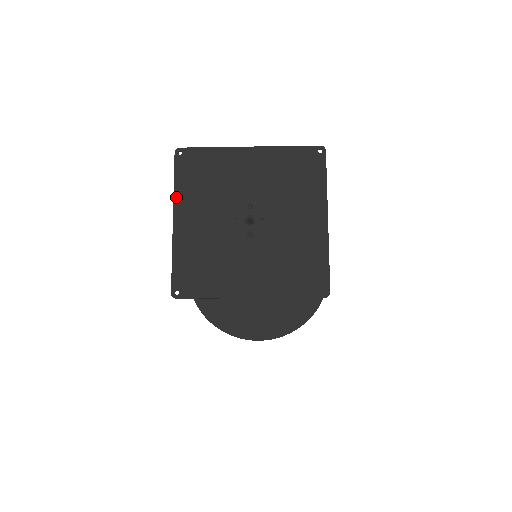
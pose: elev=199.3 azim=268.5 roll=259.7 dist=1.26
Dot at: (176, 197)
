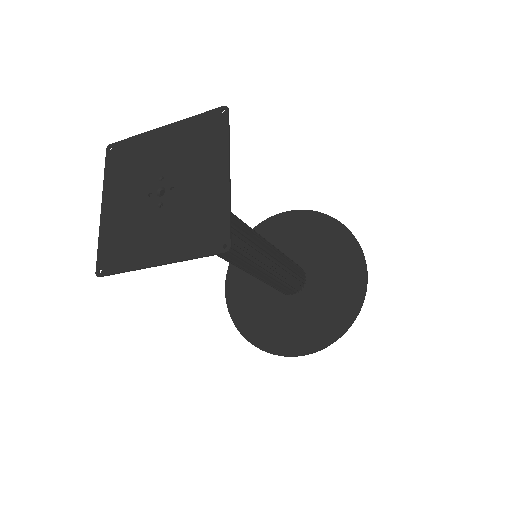
Dot at: (105, 186)
